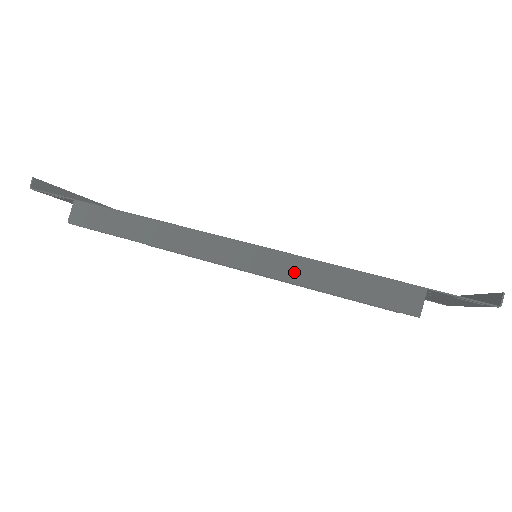
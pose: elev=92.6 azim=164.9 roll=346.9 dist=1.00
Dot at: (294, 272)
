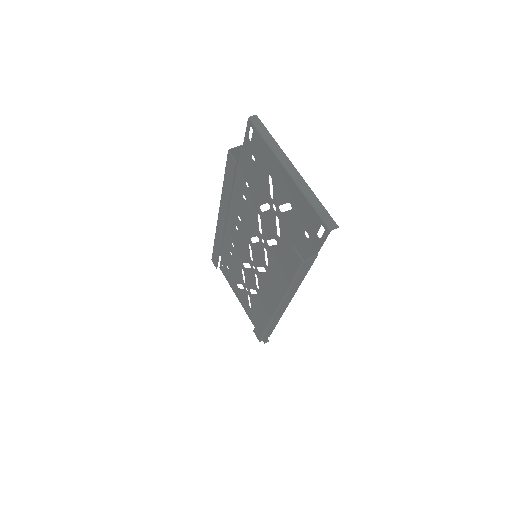
Dot at: occluded
